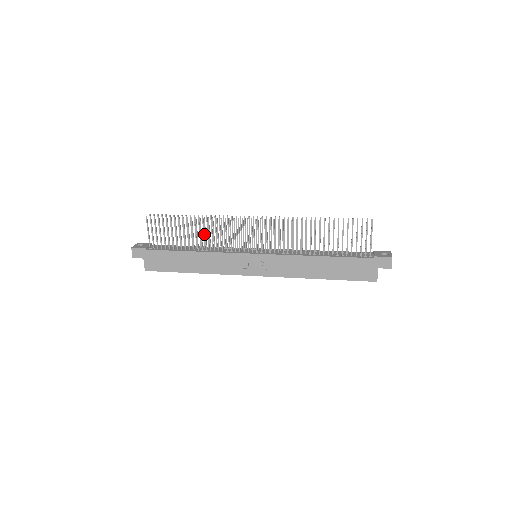
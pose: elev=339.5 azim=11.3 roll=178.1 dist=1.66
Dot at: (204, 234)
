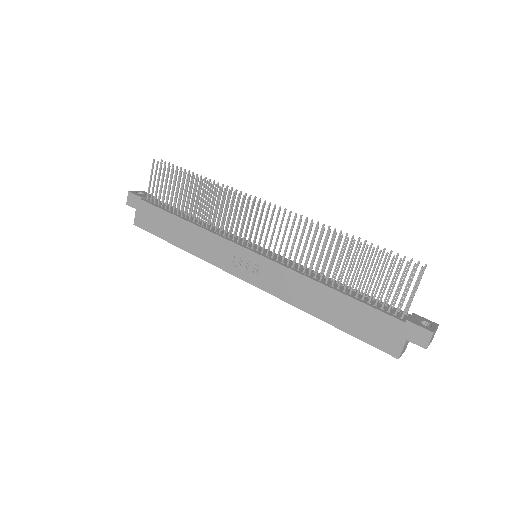
Dot at: (209, 205)
